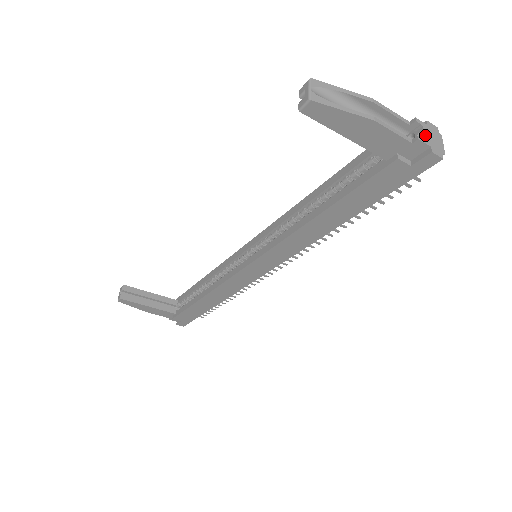
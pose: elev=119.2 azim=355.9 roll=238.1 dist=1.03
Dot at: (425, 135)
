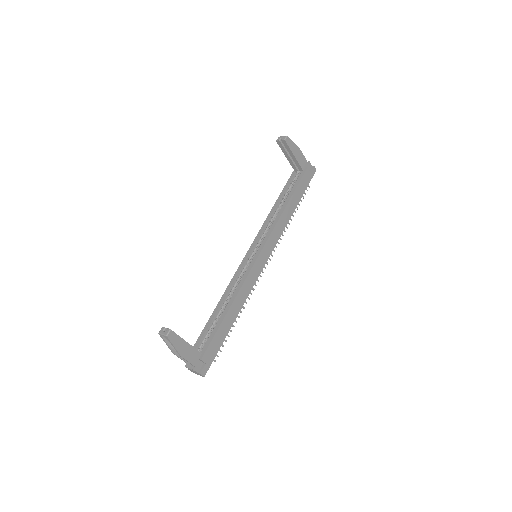
Dot at: occluded
